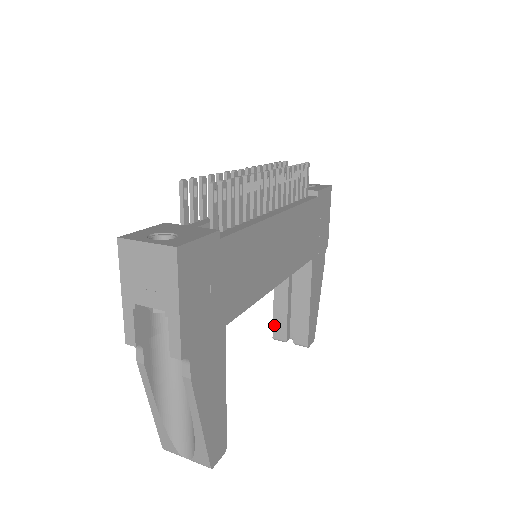
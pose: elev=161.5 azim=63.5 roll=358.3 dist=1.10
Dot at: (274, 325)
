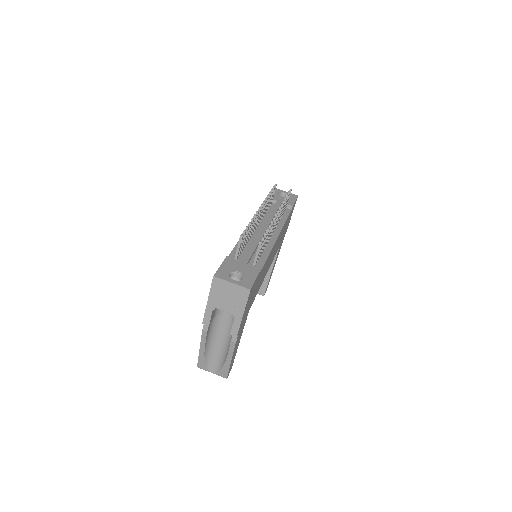
Dot at: occluded
